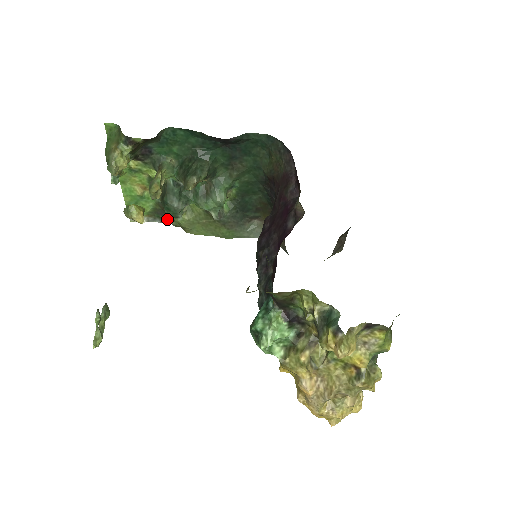
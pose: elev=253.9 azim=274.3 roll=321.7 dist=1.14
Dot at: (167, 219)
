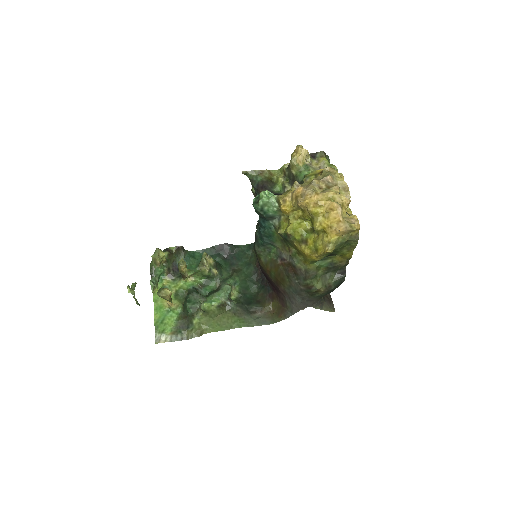
Dot at: (187, 334)
